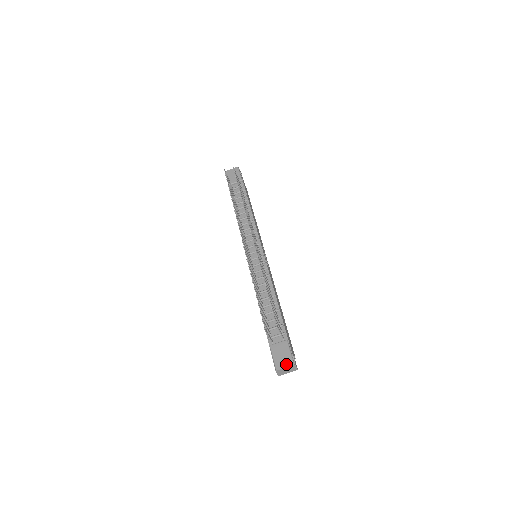
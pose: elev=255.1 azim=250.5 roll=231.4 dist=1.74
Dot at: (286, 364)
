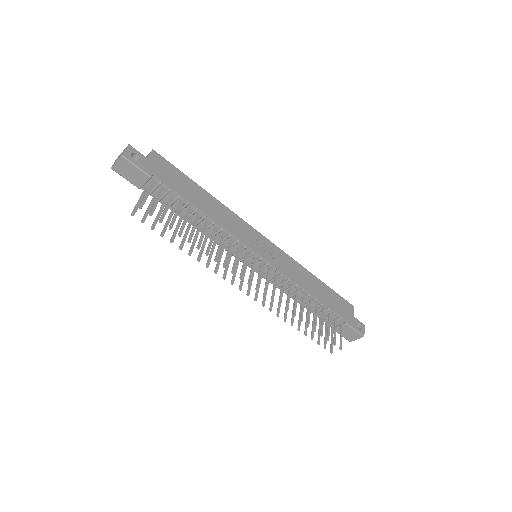
Dot at: (356, 338)
